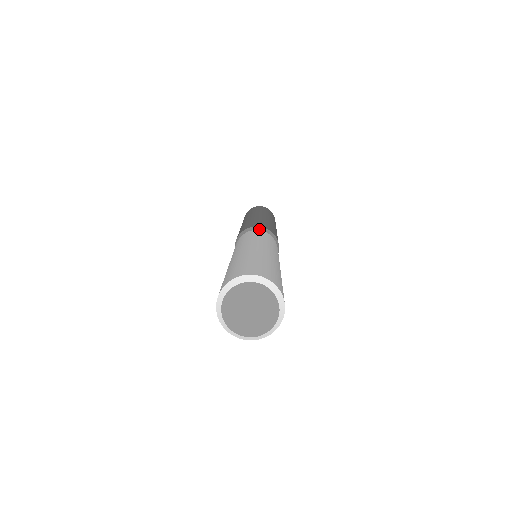
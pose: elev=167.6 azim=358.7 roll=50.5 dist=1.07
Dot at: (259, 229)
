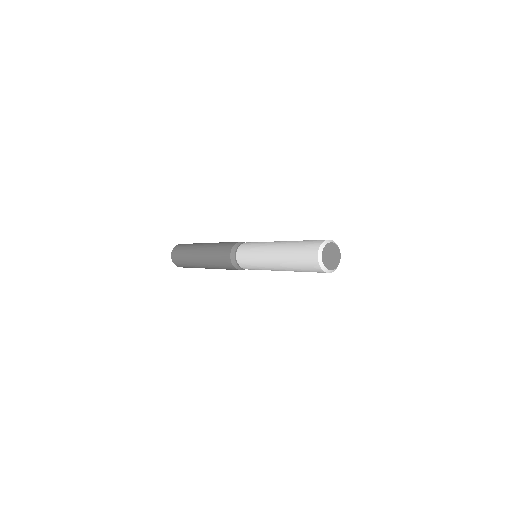
Dot at: (236, 246)
